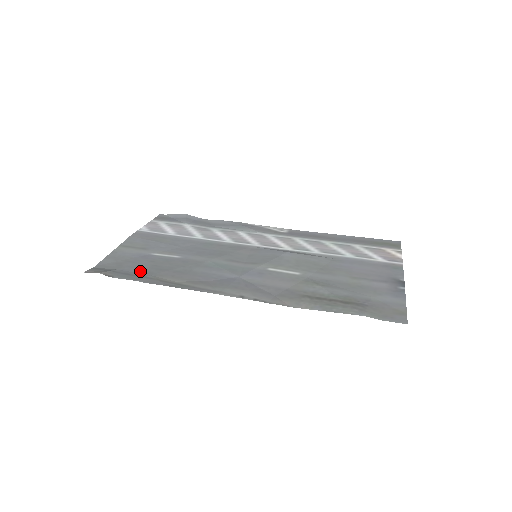
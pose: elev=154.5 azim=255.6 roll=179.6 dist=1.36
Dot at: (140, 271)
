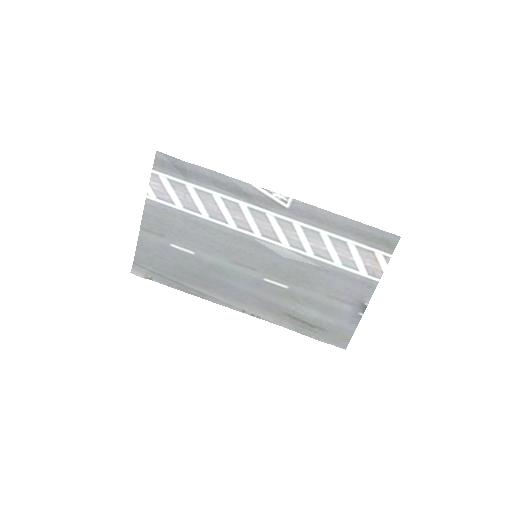
Dot at: (169, 272)
